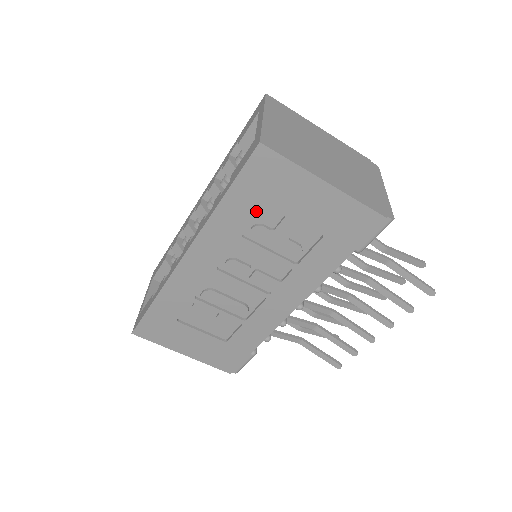
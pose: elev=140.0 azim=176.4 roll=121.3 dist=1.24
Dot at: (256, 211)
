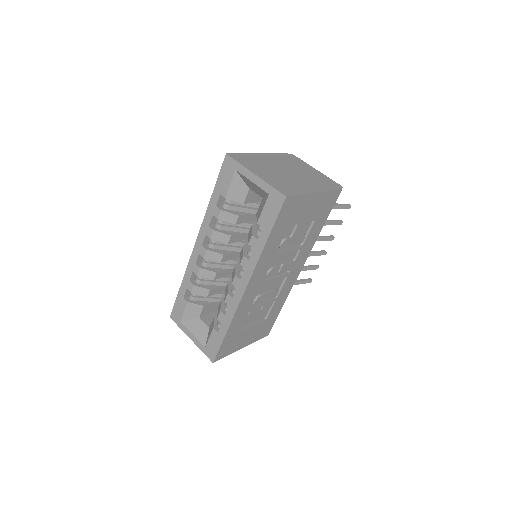
Dot at: occluded
